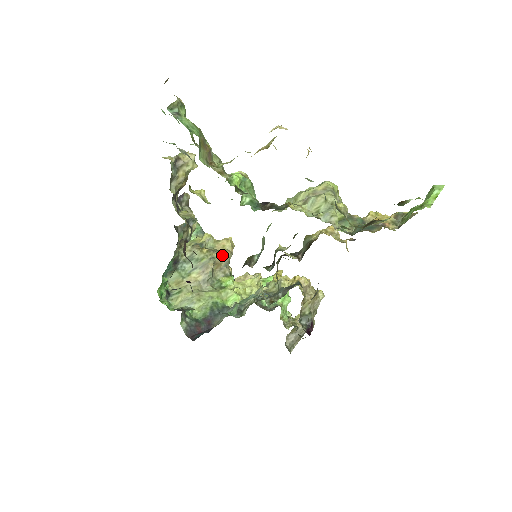
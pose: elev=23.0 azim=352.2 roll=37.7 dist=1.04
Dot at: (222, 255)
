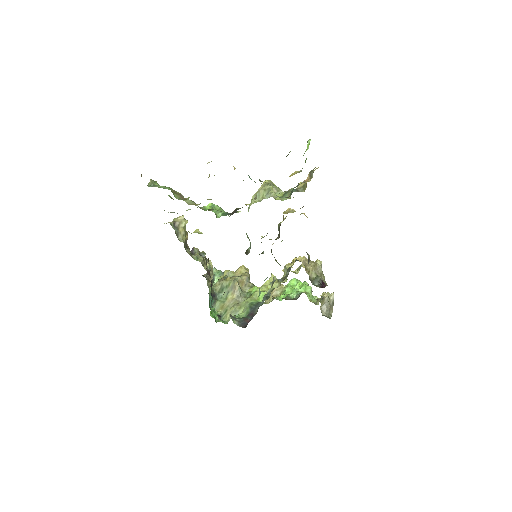
Dot at: (241, 276)
